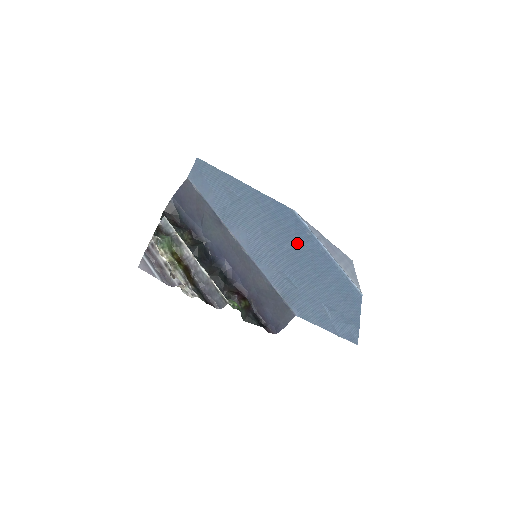
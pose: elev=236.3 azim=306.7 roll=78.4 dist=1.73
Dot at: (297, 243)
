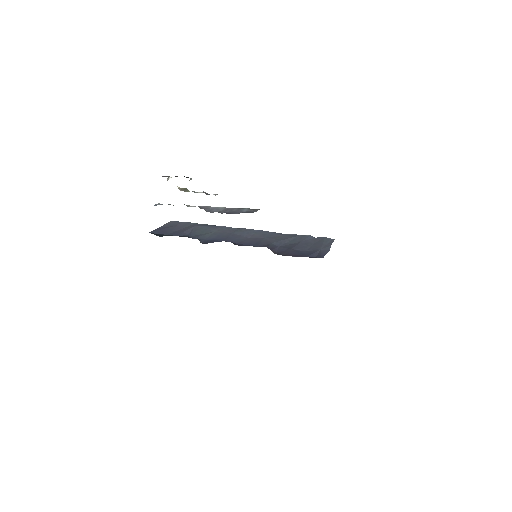
Dot at: occluded
